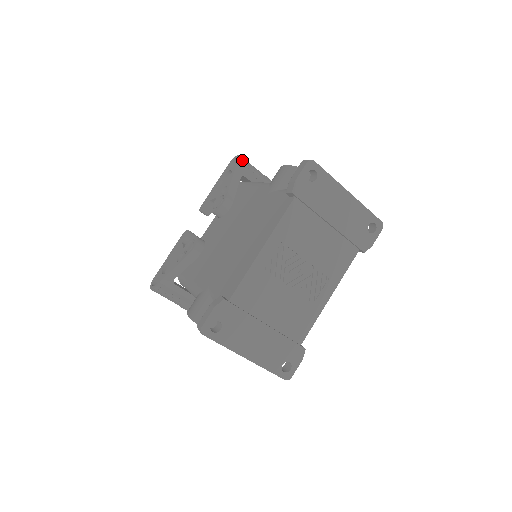
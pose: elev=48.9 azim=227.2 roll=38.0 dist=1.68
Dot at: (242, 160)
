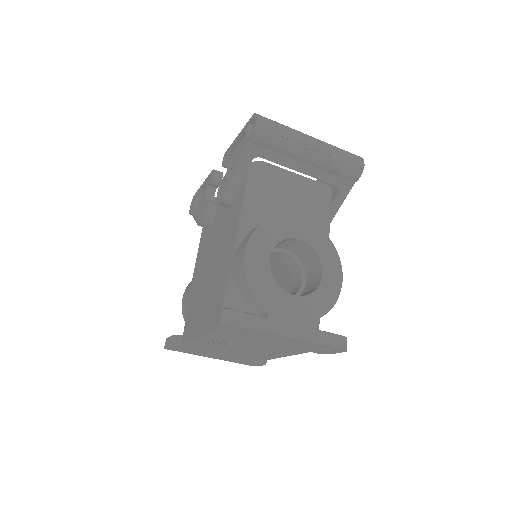
Dot at: (256, 135)
